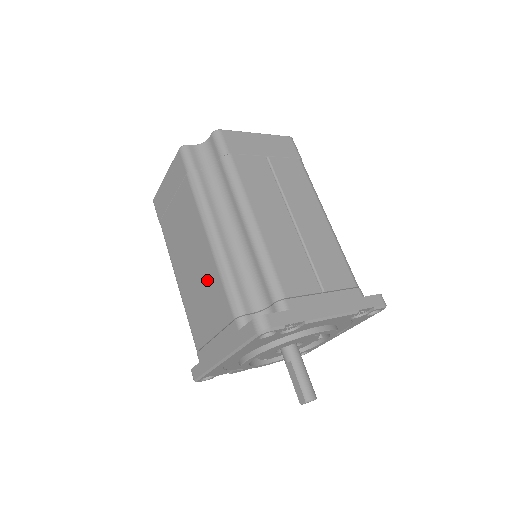
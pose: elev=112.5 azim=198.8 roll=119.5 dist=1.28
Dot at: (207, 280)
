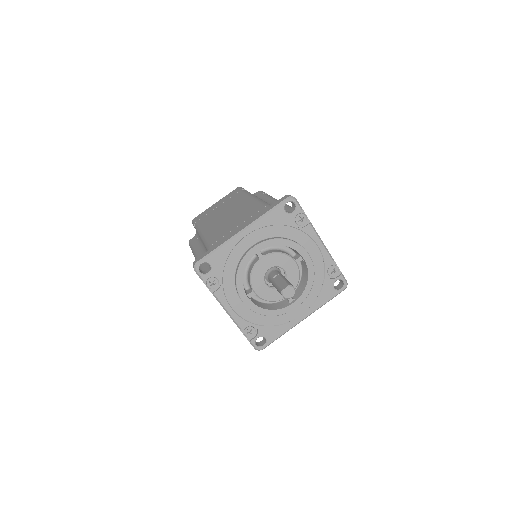
Dot at: (242, 210)
